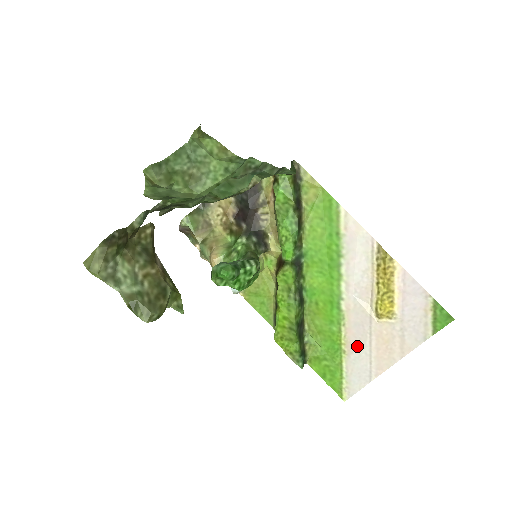
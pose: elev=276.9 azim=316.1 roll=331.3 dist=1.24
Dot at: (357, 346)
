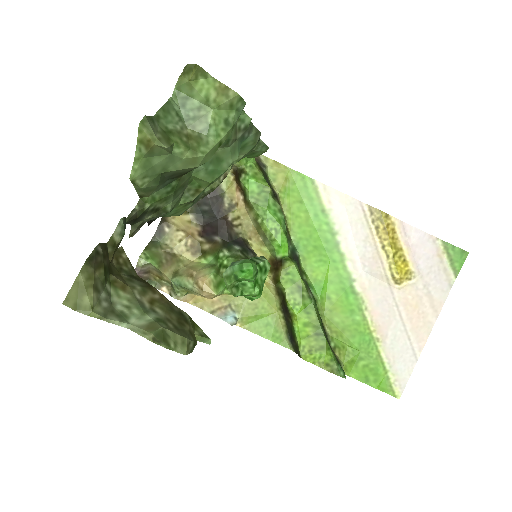
Dot at: (388, 326)
